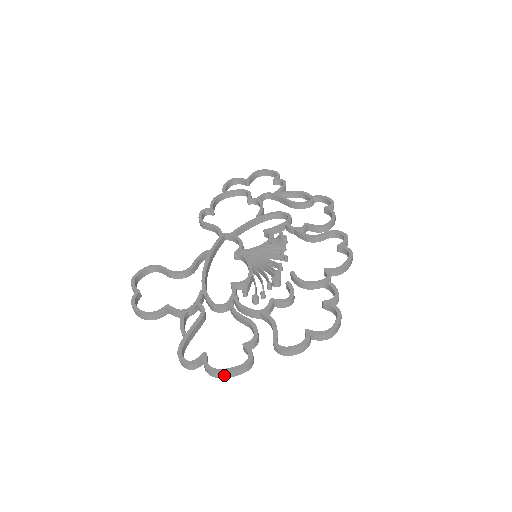
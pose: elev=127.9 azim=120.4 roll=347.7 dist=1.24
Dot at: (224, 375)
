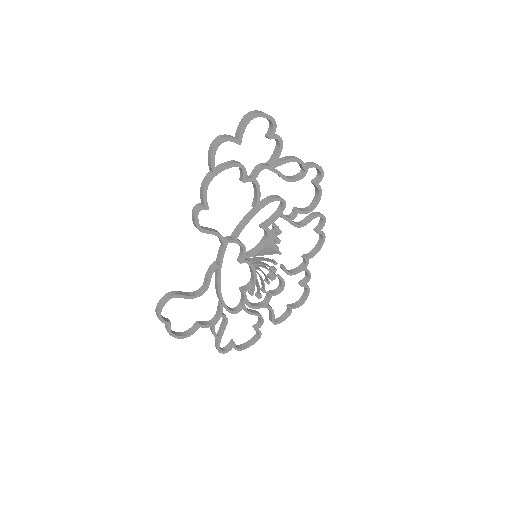
Dot at: (246, 347)
